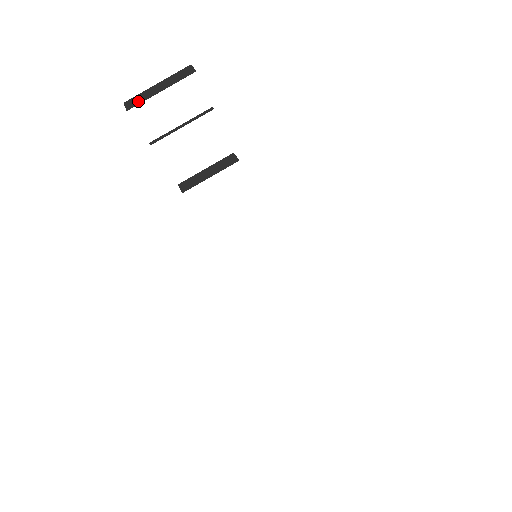
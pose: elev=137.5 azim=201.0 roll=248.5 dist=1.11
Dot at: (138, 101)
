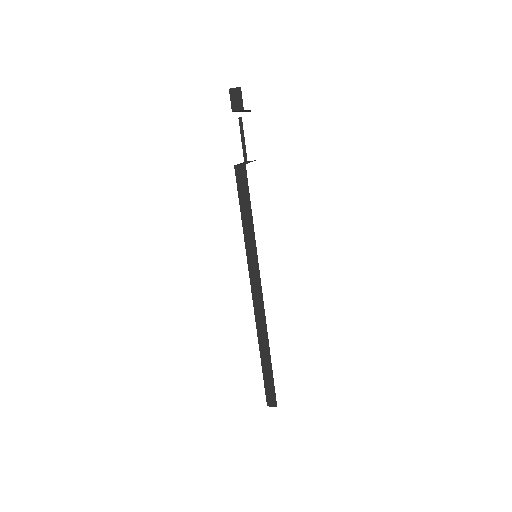
Dot at: occluded
